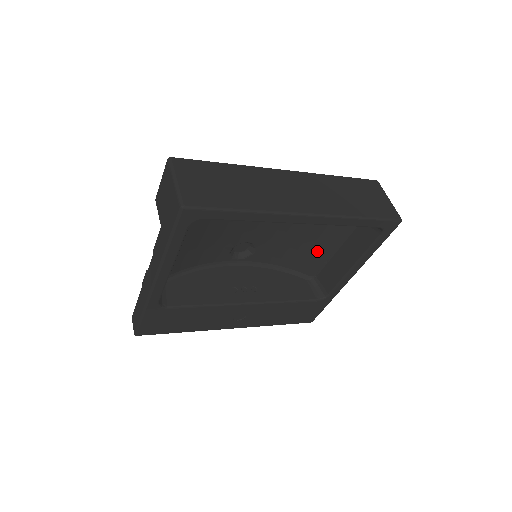
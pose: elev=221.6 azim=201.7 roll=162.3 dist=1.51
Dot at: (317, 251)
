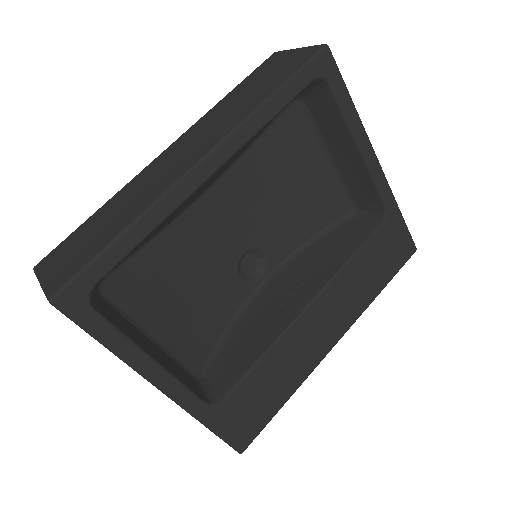
Dot at: (318, 183)
